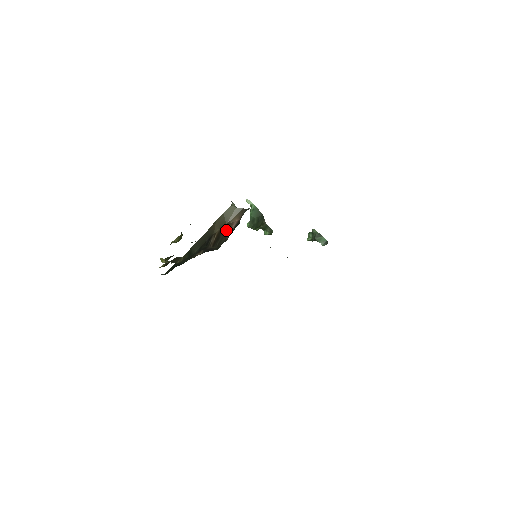
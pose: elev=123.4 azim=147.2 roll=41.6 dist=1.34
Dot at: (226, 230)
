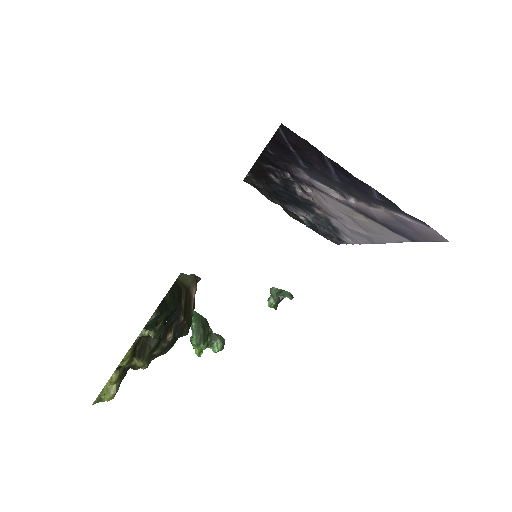
Dot at: (189, 299)
